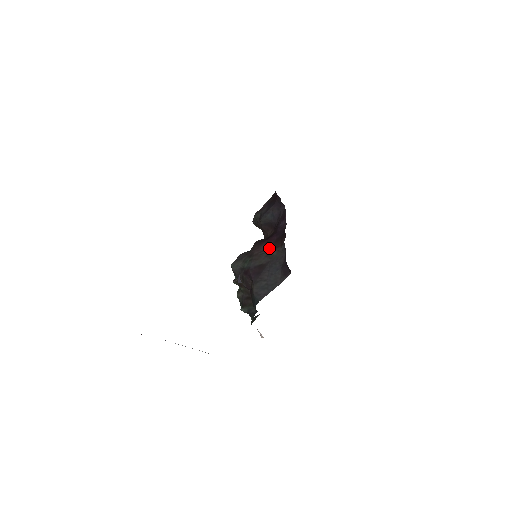
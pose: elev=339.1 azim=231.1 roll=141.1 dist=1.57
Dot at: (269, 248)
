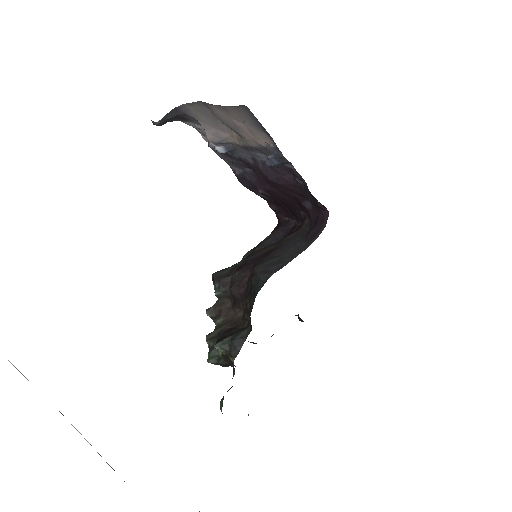
Dot at: occluded
